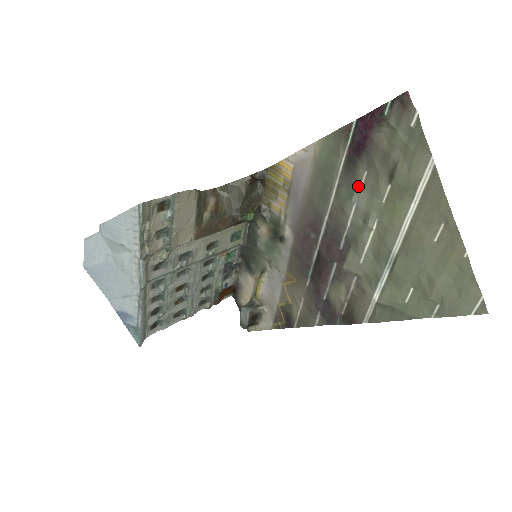
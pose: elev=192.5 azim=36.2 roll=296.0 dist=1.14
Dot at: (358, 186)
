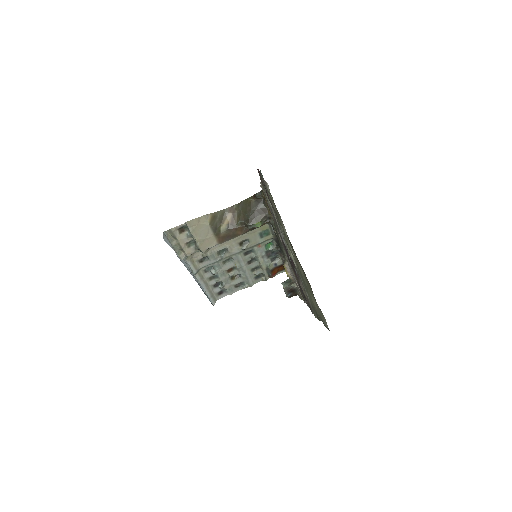
Dot at: occluded
